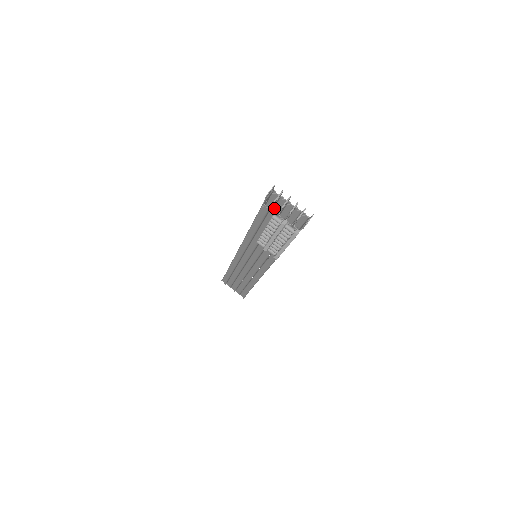
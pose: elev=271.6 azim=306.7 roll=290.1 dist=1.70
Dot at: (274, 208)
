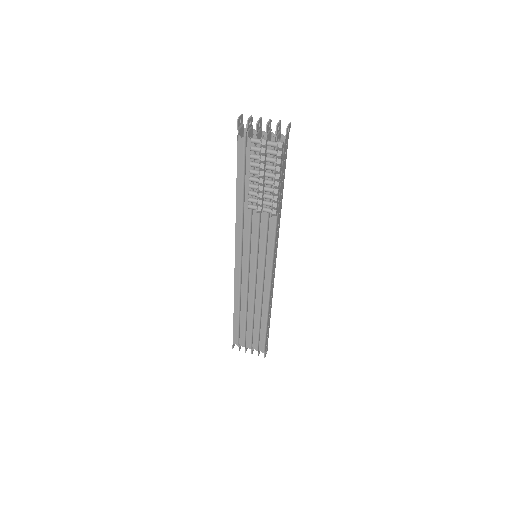
Dot at: occluded
